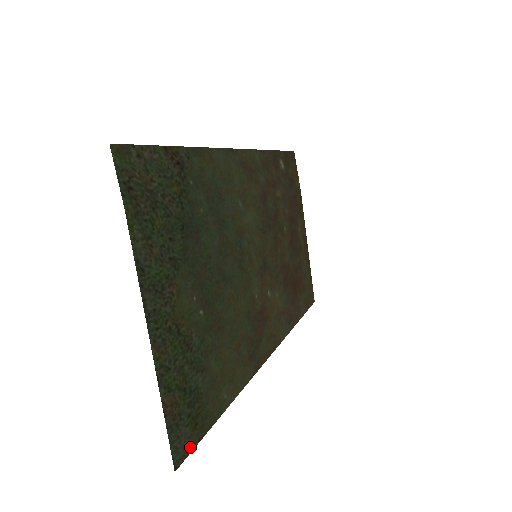
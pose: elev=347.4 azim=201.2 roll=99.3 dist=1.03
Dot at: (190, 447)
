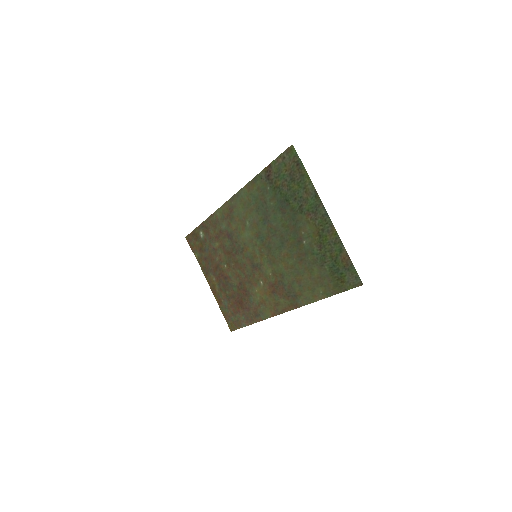
Dot at: (351, 286)
